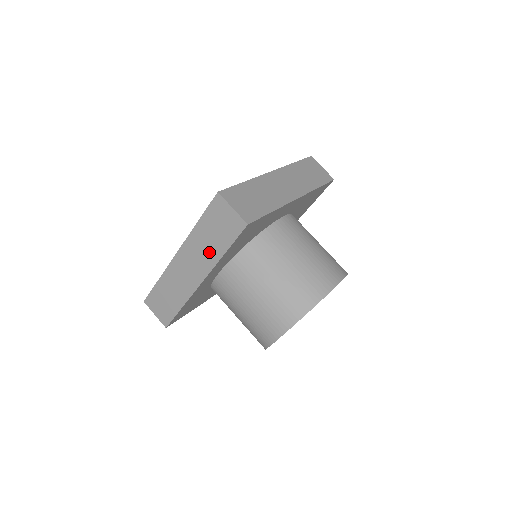
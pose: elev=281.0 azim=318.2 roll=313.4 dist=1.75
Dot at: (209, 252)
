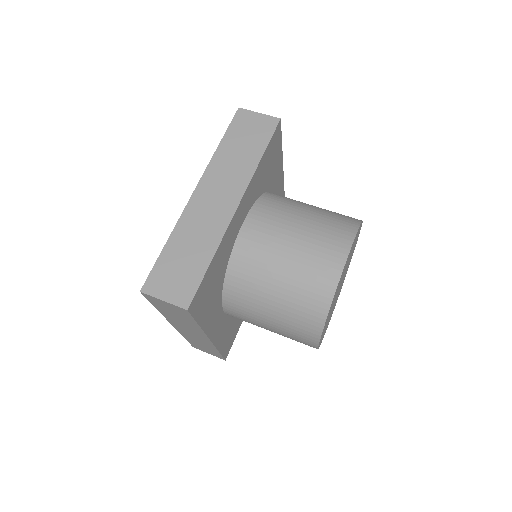
Dot at: (241, 165)
